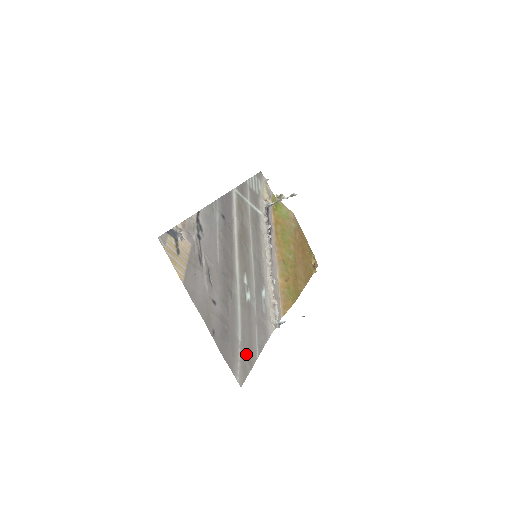
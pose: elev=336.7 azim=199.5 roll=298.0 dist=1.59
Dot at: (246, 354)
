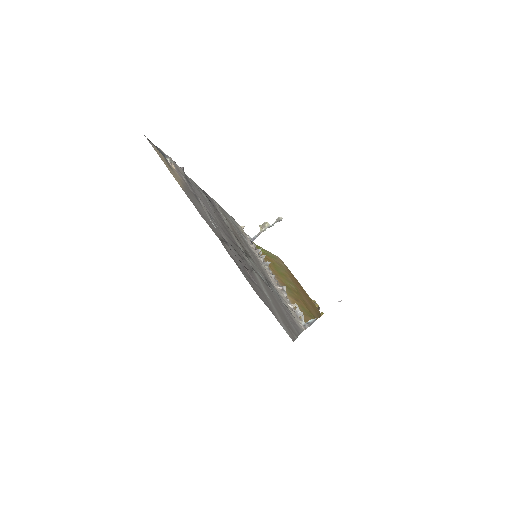
Dot at: (283, 319)
